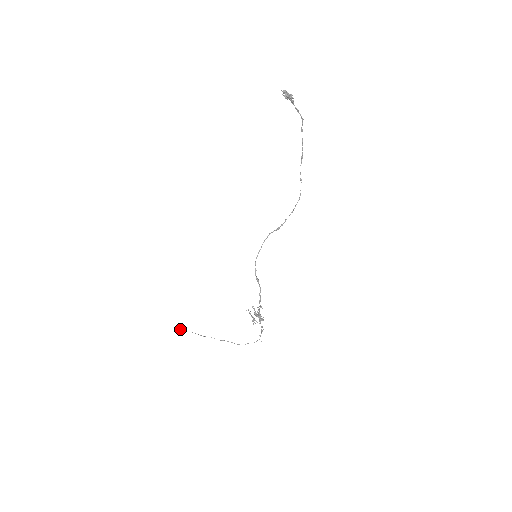
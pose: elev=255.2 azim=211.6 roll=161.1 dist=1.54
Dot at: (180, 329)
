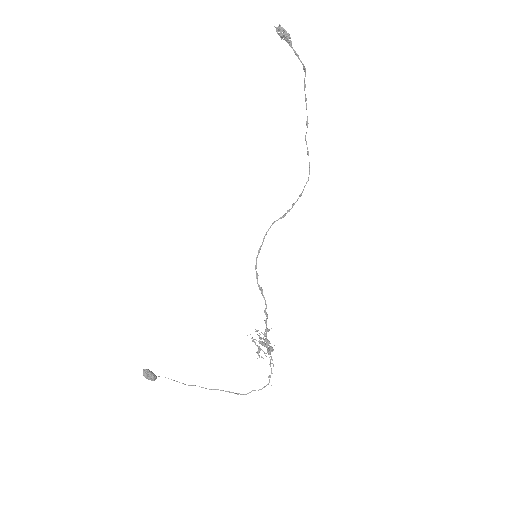
Dot at: (151, 373)
